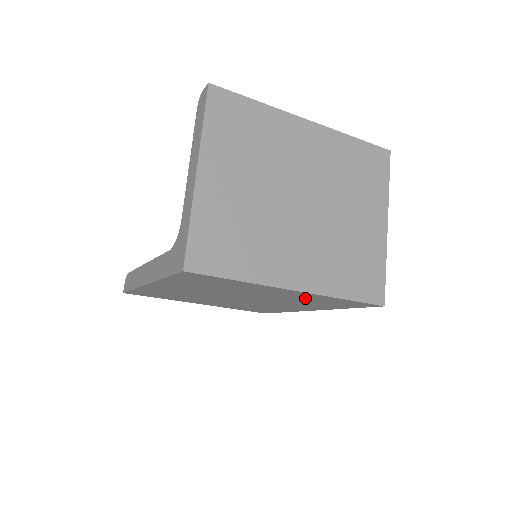
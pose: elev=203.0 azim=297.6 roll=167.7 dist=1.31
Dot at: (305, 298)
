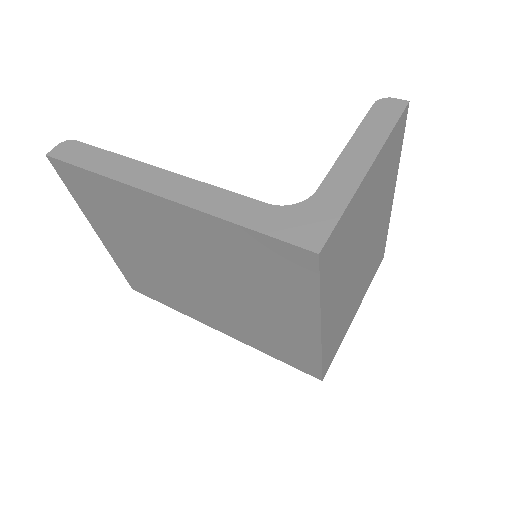
Dot at: (286, 334)
